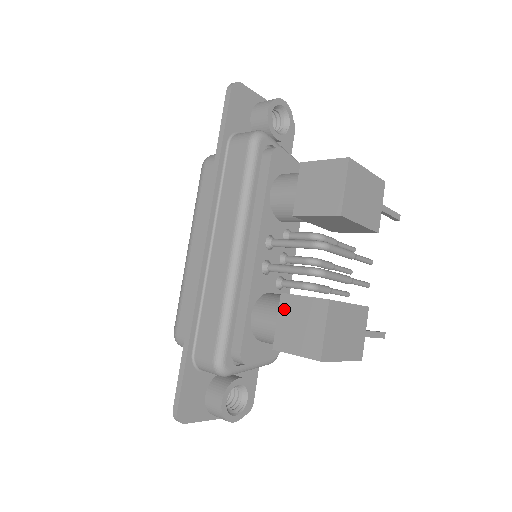
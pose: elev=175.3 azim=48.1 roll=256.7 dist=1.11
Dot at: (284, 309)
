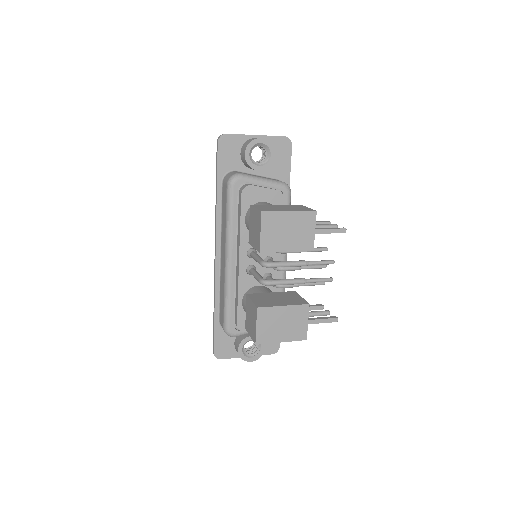
Dot at: (247, 305)
